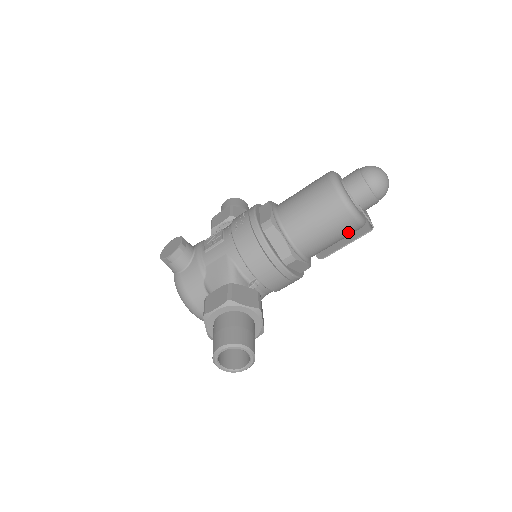
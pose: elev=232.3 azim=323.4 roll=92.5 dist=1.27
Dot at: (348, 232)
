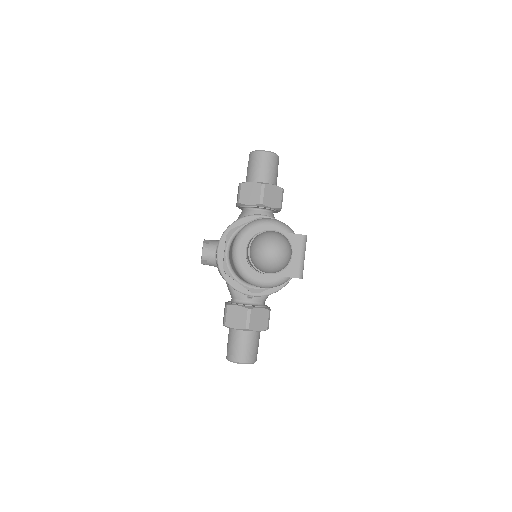
Dot at: occluded
